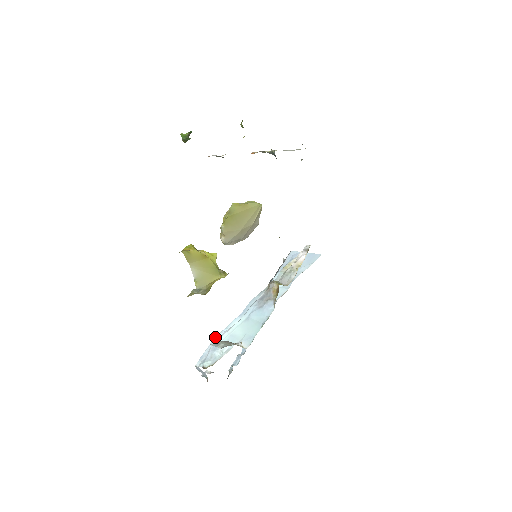
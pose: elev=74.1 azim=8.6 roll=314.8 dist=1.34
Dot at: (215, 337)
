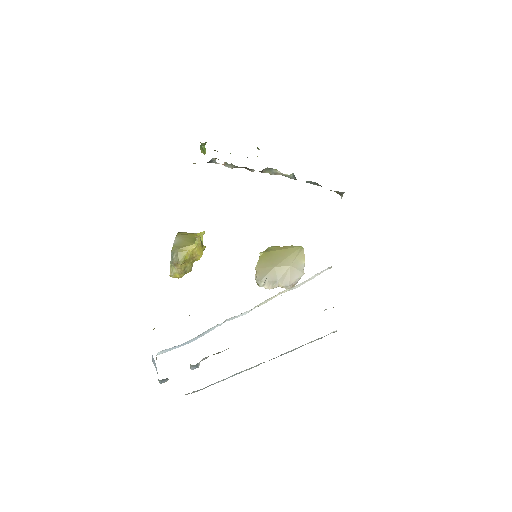
Dot at: (191, 339)
